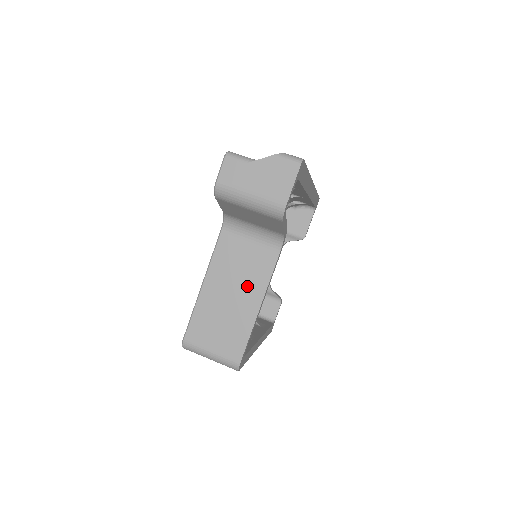
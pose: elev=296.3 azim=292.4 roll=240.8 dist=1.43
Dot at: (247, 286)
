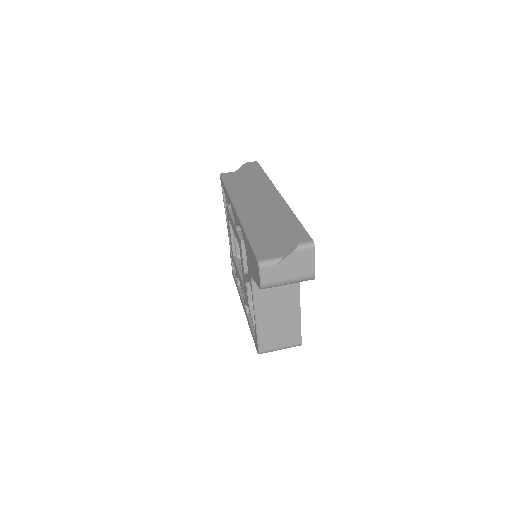
Dot at: (286, 304)
